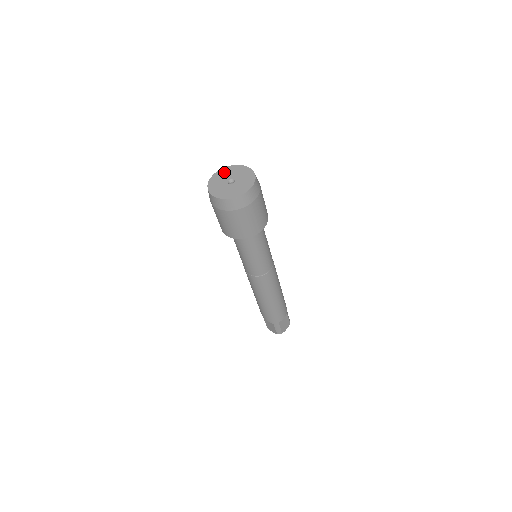
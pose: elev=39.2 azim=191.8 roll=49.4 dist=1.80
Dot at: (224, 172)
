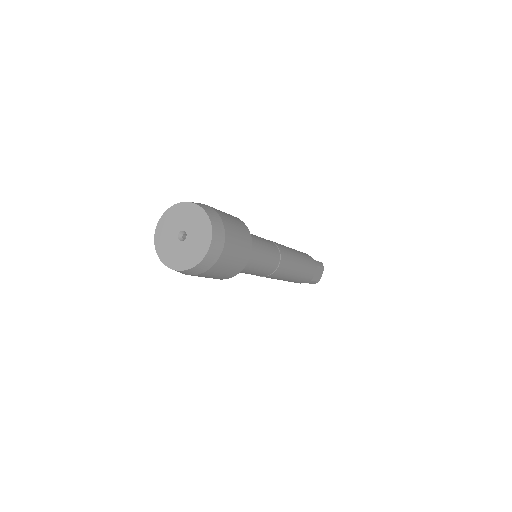
Dot at: (168, 220)
